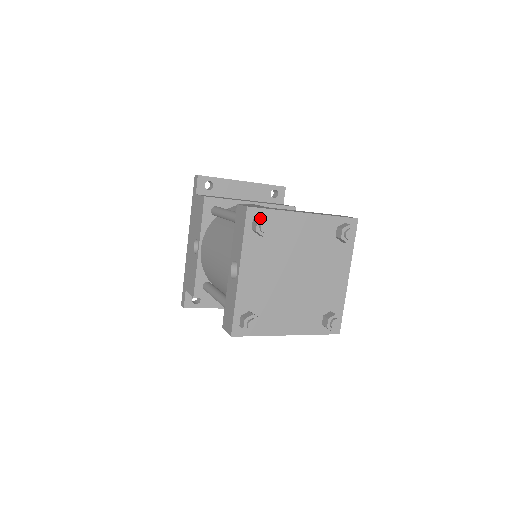
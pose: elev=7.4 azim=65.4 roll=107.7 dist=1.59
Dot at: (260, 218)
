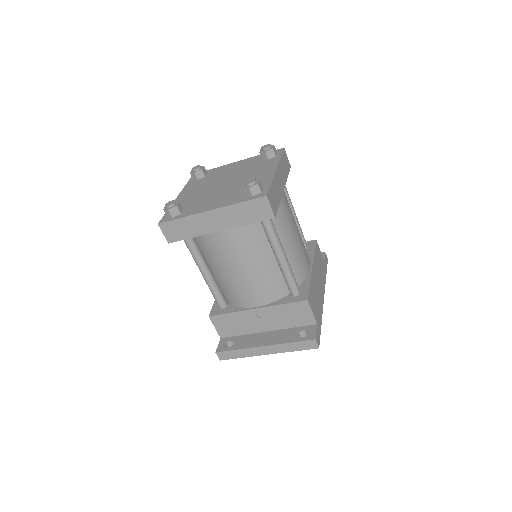
Dot at: occluded
